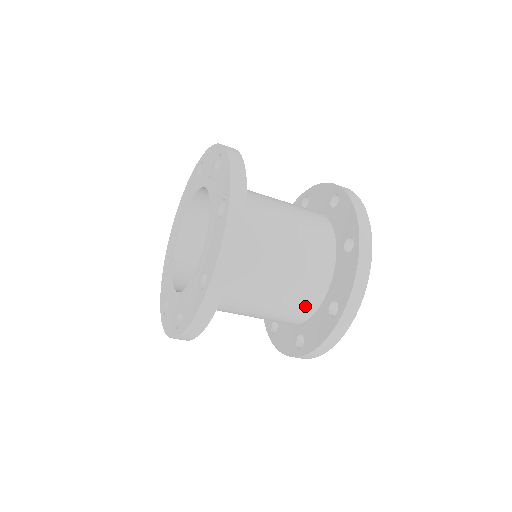
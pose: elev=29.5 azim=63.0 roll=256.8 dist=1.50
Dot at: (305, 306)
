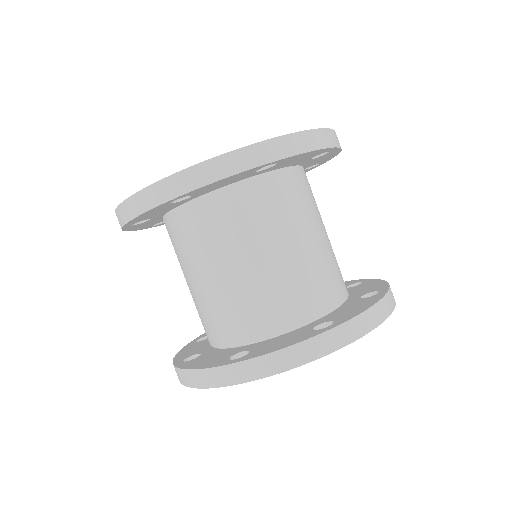
Dot at: (335, 286)
